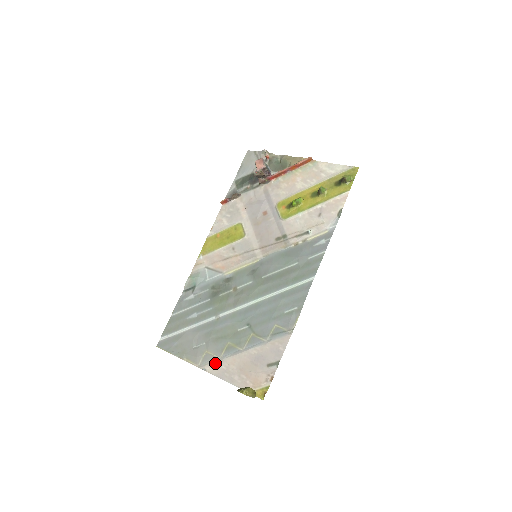
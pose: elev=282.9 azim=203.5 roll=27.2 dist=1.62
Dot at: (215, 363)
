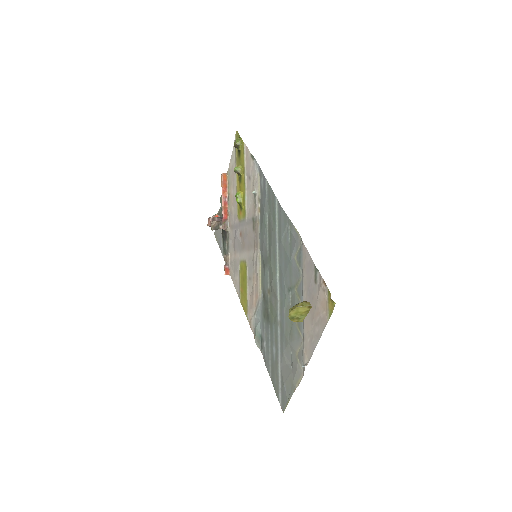
Dot at: (304, 349)
